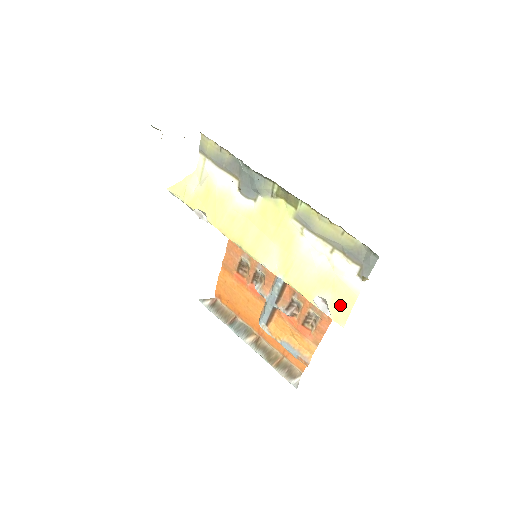
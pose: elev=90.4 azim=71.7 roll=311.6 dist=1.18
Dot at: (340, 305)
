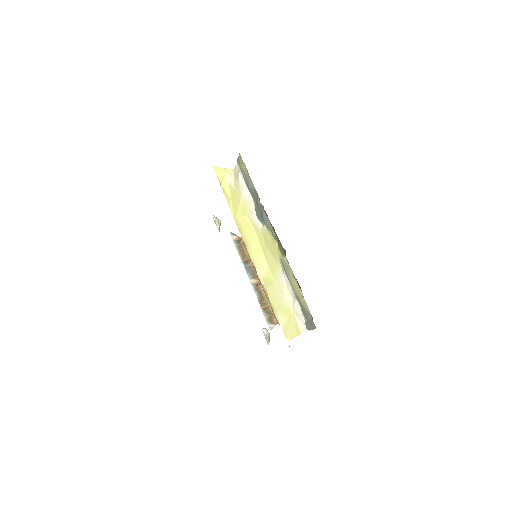
Dot at: (290, 330)
